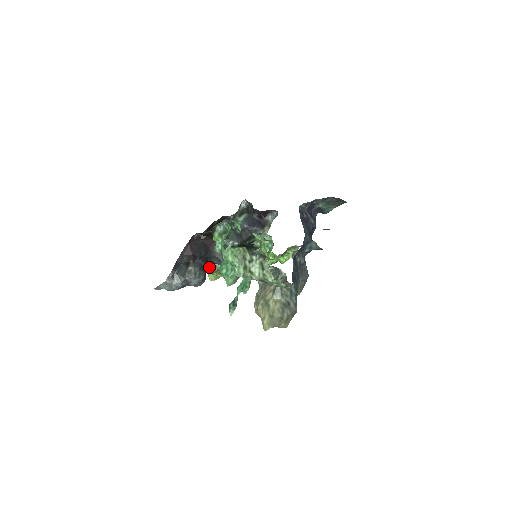
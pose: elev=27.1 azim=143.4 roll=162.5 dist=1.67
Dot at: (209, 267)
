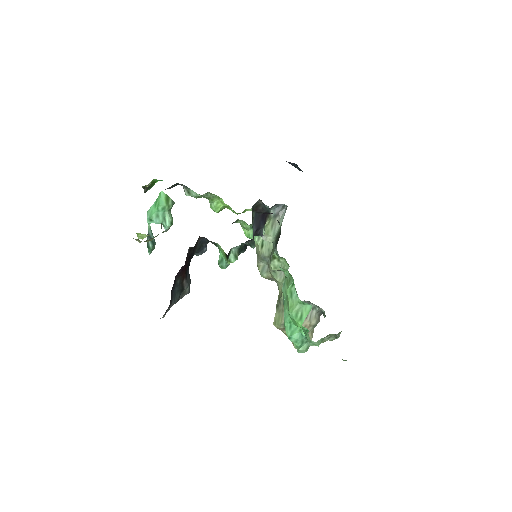
Dot at: occluded
